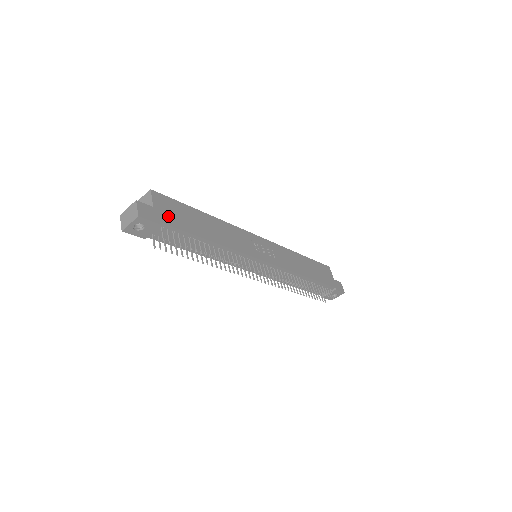
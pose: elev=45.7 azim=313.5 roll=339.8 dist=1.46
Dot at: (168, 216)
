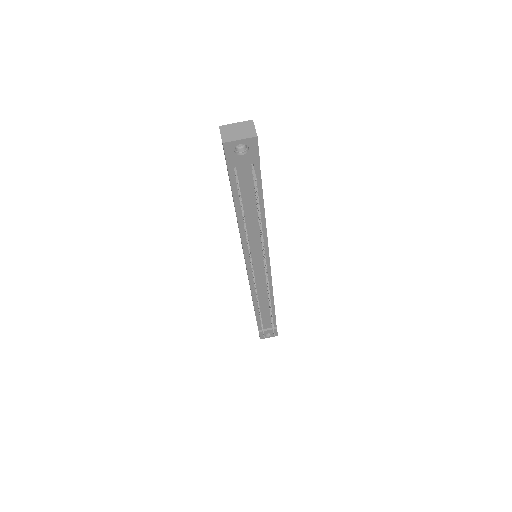
Dot at: occluded
